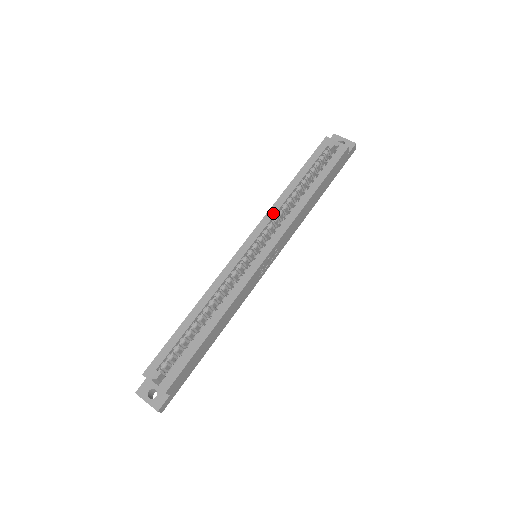
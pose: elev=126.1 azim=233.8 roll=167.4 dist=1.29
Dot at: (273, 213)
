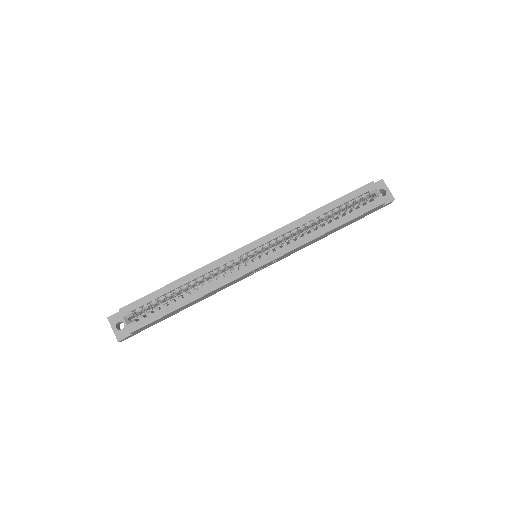
Dot at: (289, 229)
